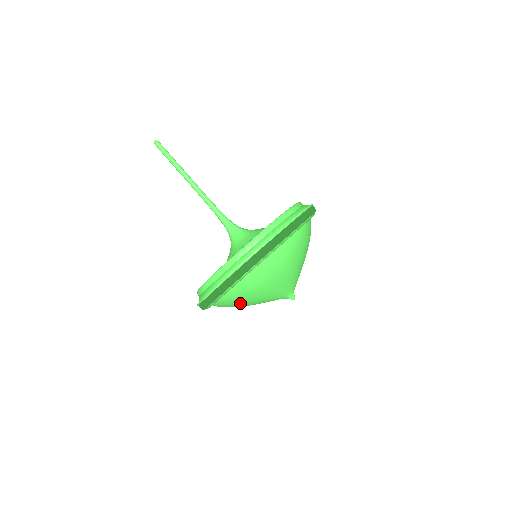
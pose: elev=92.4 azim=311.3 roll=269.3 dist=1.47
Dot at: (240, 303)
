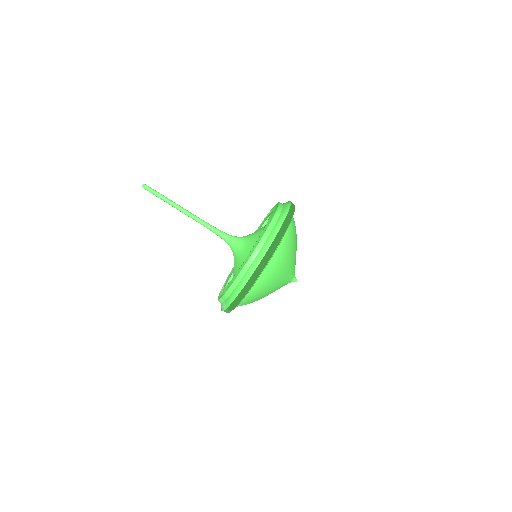
Dot at: (266, 288)
